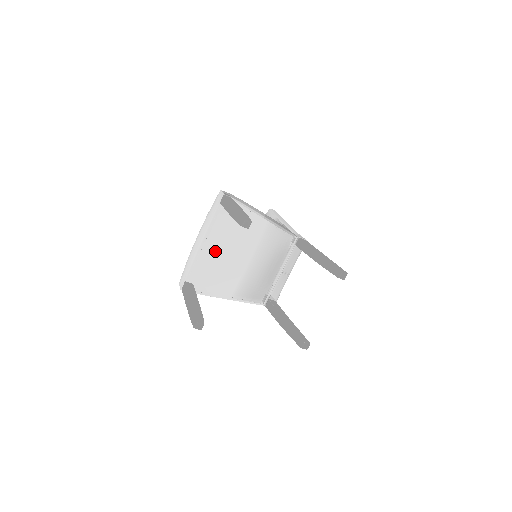
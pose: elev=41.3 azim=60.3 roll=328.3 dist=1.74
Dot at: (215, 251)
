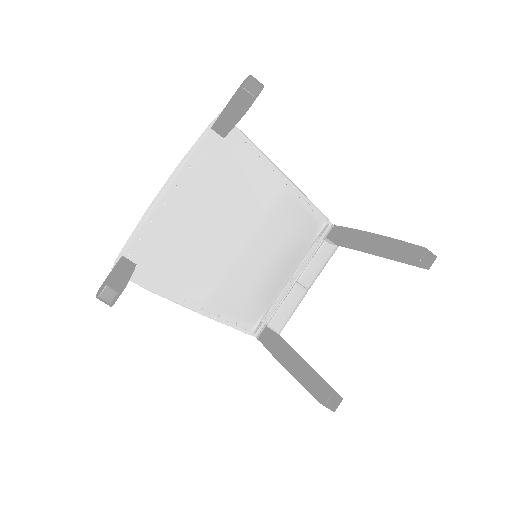
Dot at: (187, 211)
